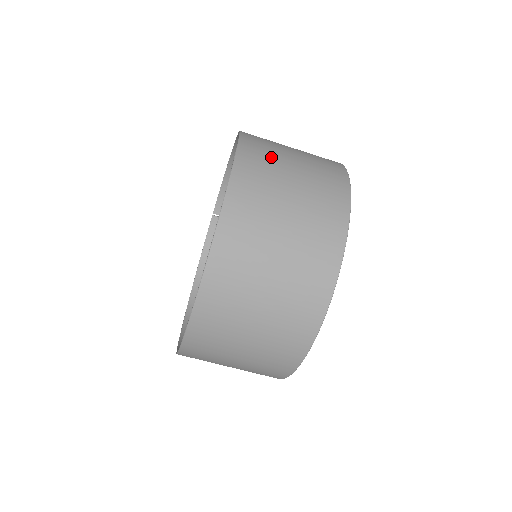
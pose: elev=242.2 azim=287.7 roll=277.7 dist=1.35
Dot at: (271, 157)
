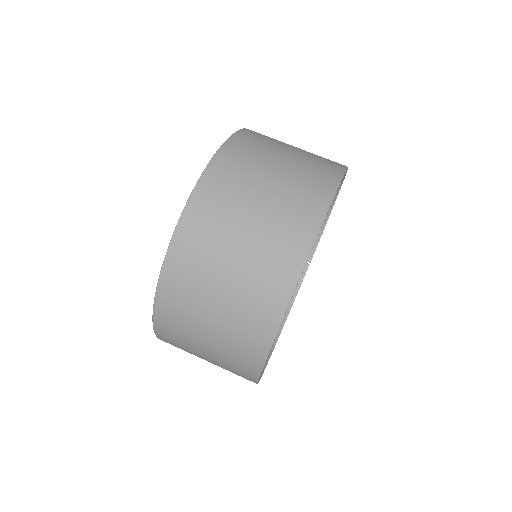
Dot at: (267, 143)
